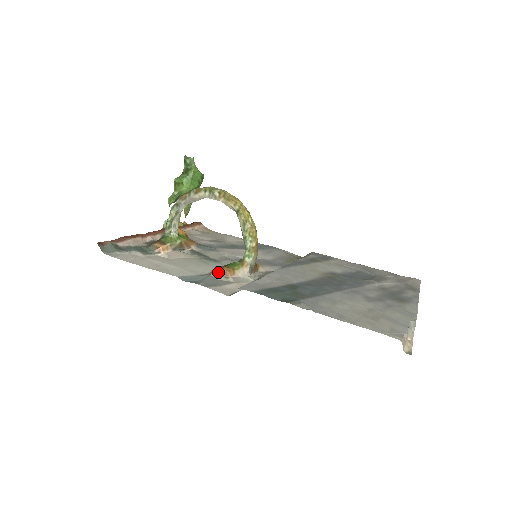
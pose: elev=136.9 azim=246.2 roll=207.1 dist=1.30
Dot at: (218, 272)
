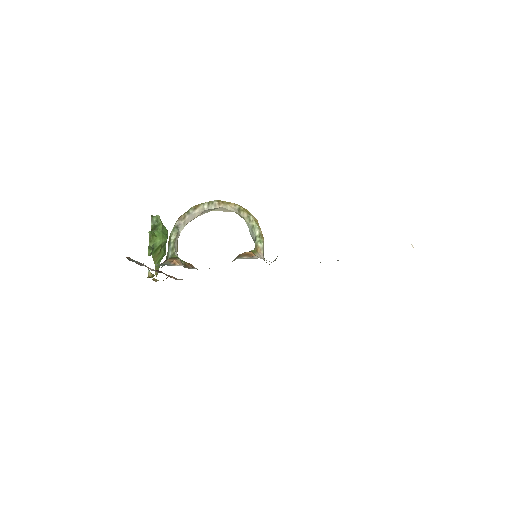
Dot at: (242, 255)
